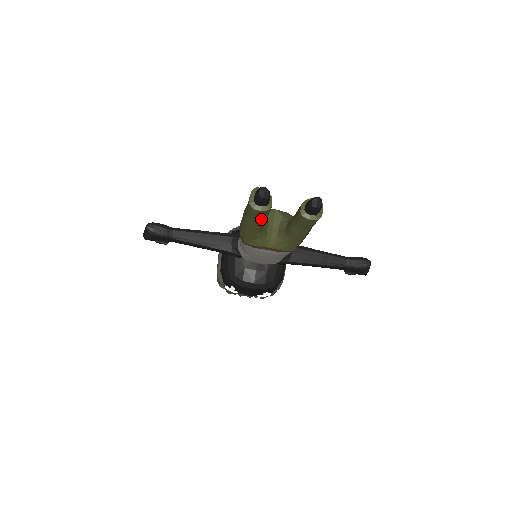
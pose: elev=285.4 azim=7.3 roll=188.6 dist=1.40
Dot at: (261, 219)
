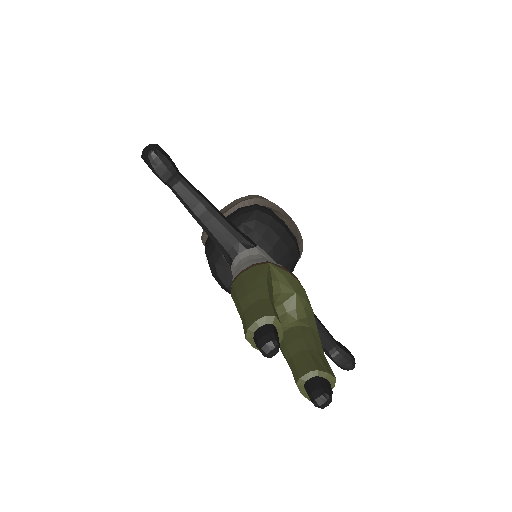
Dot at: occluded
